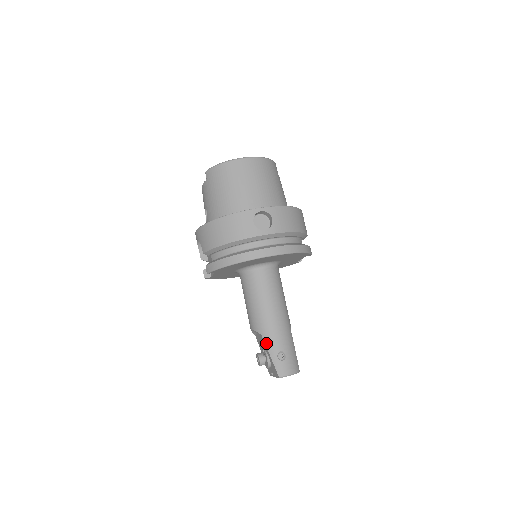
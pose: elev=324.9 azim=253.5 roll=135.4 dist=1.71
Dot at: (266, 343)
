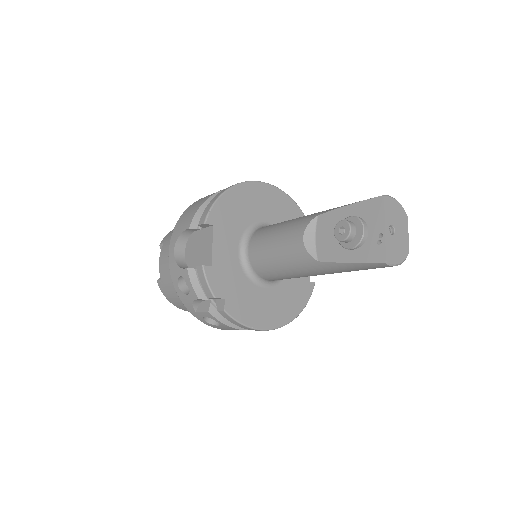
Dot at: (331, 210)
